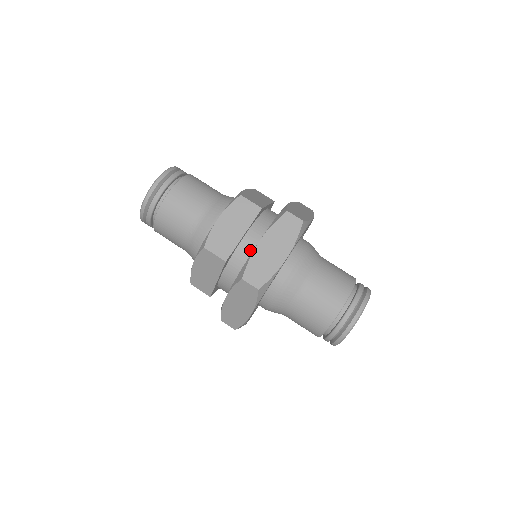
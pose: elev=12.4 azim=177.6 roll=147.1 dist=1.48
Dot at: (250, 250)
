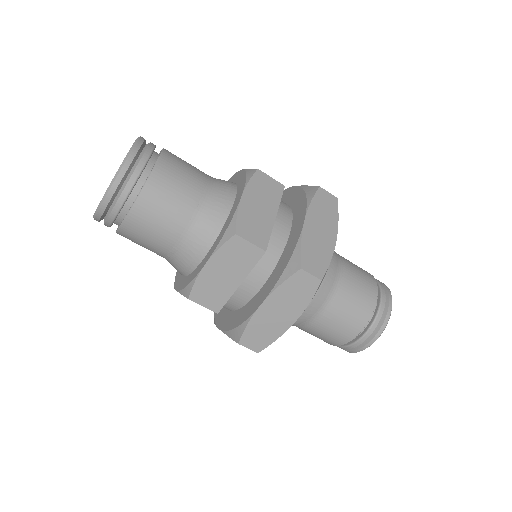
Dot at: (248, 295)
